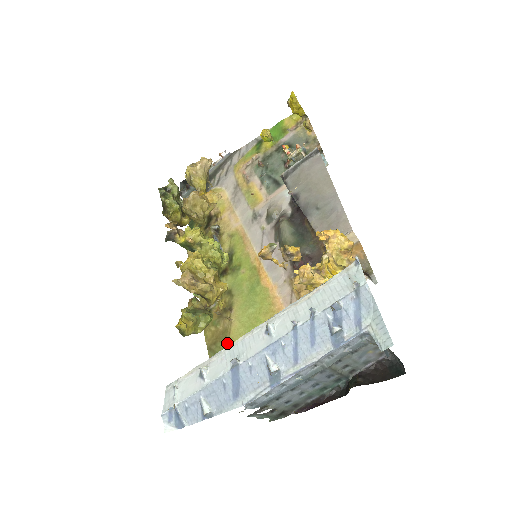
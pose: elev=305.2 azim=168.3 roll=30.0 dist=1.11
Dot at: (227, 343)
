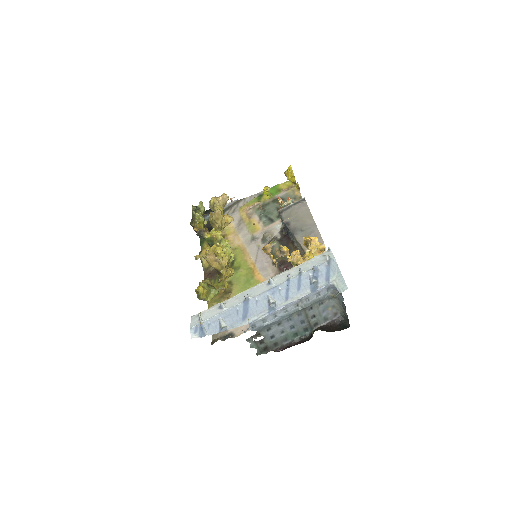
Dot at: occluded
